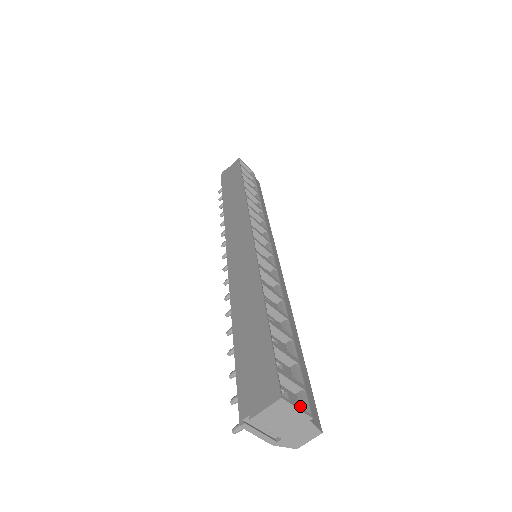
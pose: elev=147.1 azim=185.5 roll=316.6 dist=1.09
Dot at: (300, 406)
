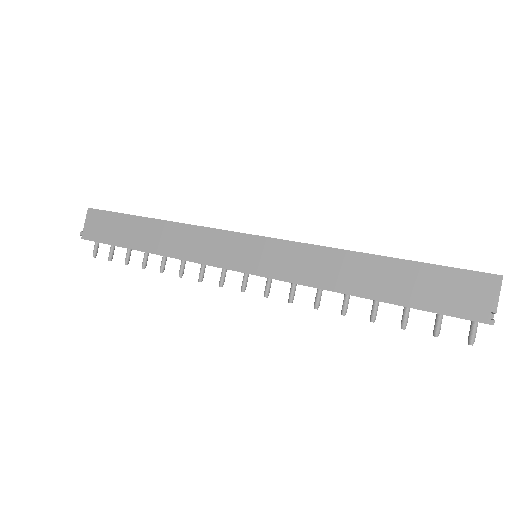
Dot at: occluded
